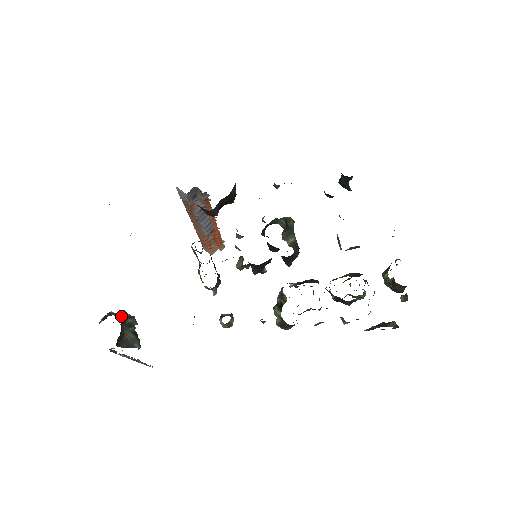
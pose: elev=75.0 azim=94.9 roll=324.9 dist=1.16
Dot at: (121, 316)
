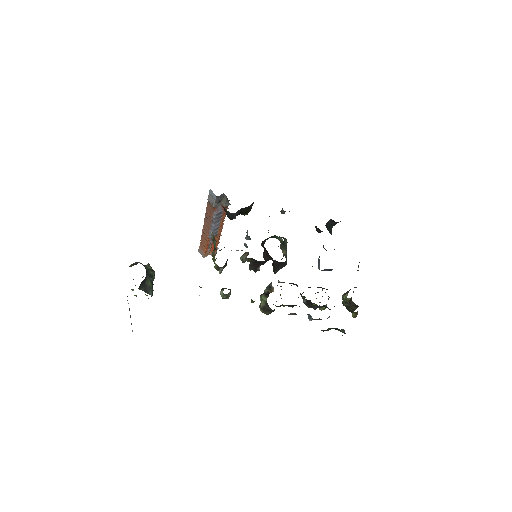
Dot at: (147, 267)
